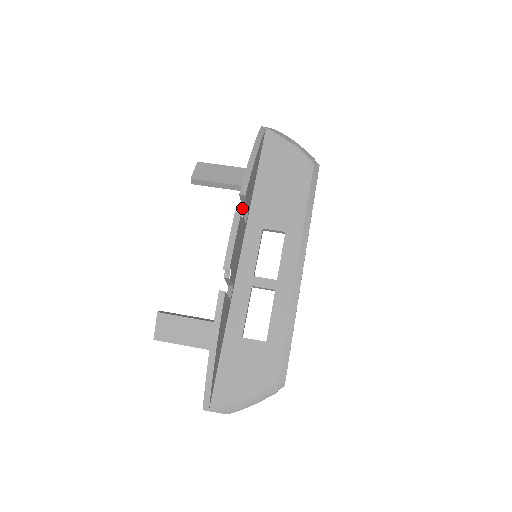
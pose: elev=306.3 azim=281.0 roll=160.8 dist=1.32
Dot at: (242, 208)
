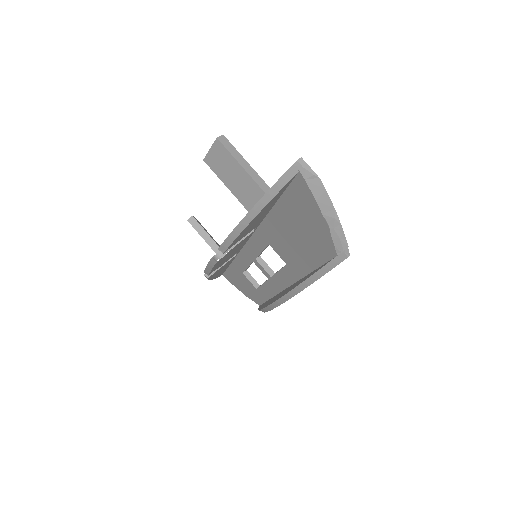
Dot at: occluded
